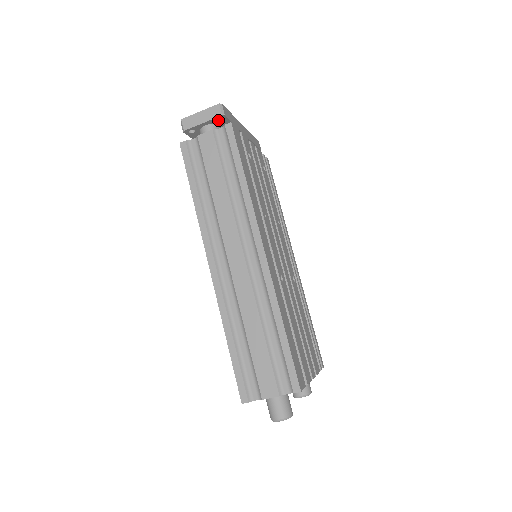
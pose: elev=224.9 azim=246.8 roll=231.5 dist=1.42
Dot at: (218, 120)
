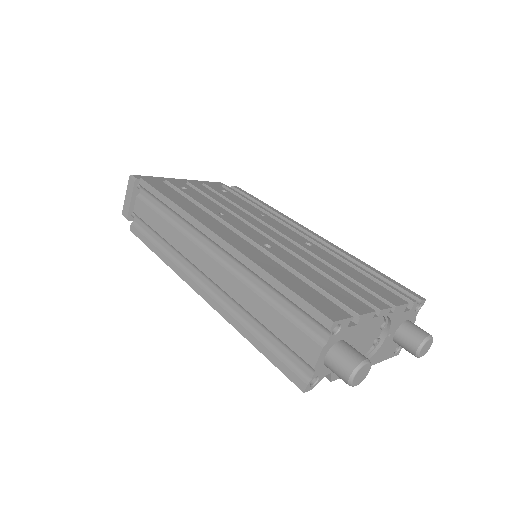
Dot at: occluded
